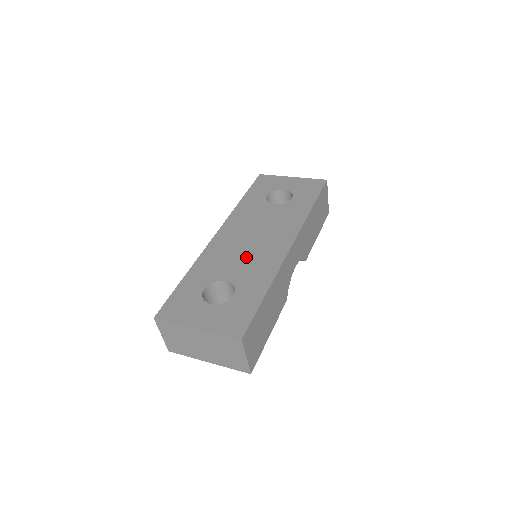
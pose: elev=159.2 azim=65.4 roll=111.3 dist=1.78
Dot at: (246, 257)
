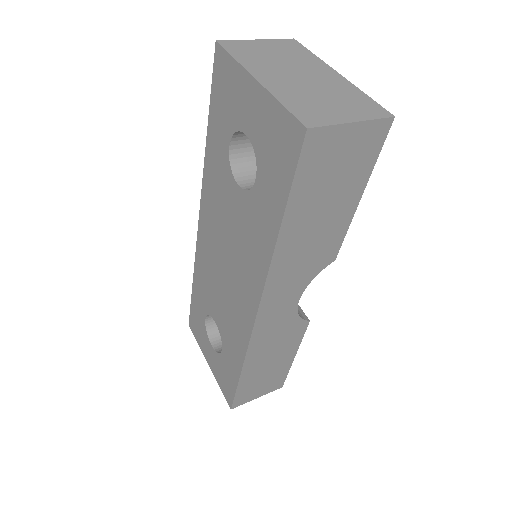
Dot at: (223, 298)
